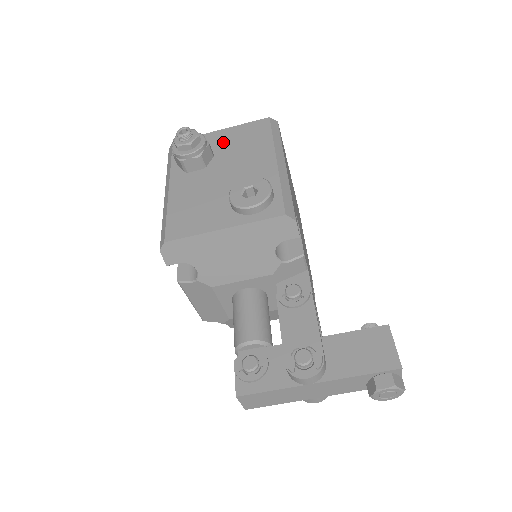
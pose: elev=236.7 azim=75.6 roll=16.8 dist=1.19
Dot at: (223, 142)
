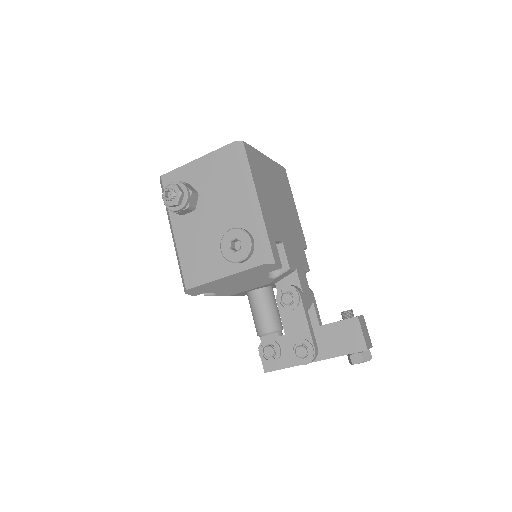
Dot at: (202, 177)
